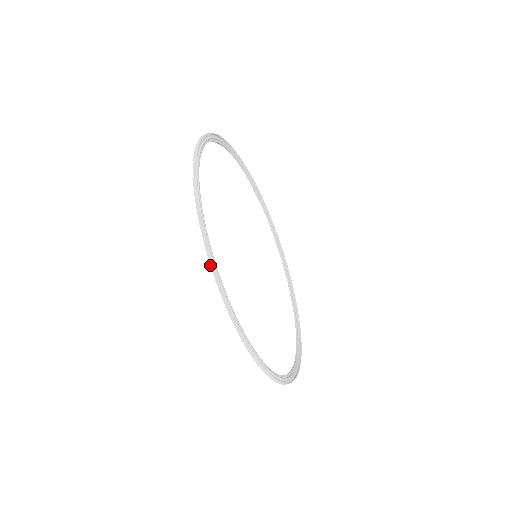
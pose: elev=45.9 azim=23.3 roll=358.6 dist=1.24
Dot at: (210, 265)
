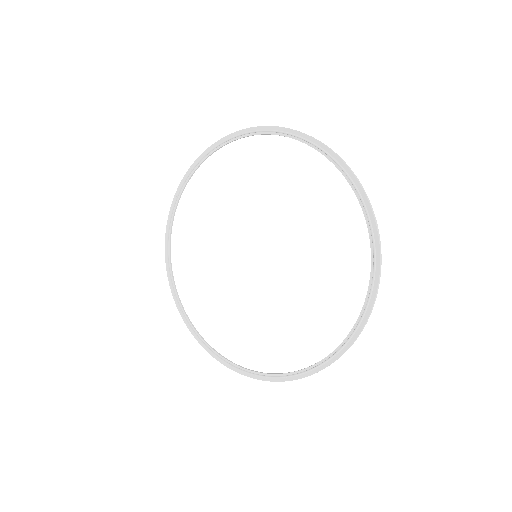
Dot at: (281, 127)
